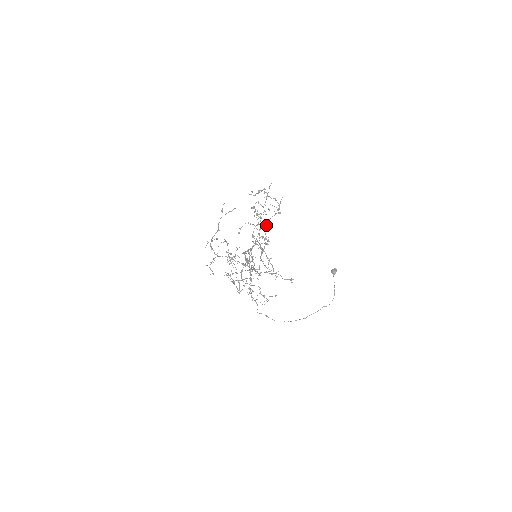
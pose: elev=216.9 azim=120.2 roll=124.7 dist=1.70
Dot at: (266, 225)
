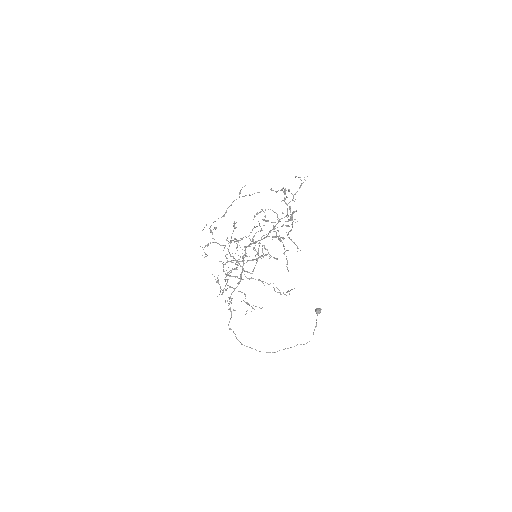
Dot at: occluded
